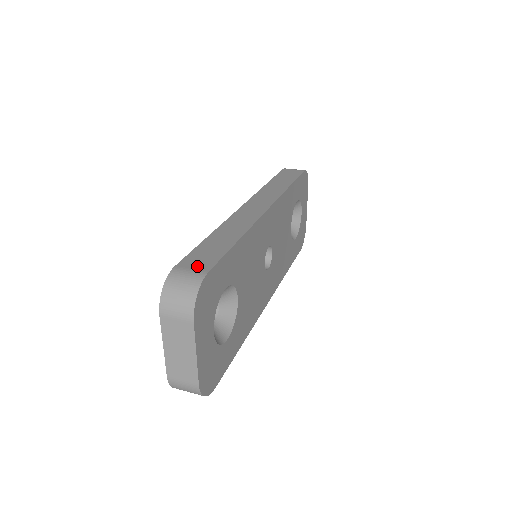
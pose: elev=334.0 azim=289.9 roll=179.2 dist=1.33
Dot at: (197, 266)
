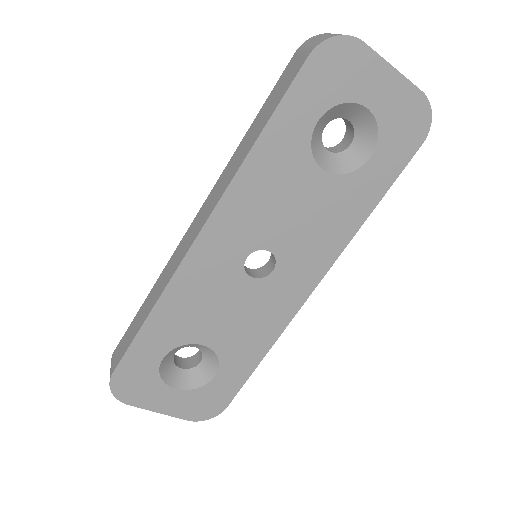
Dot at: (115, 359)
